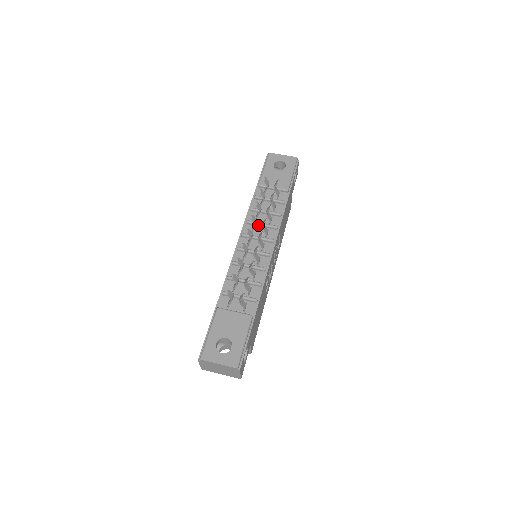
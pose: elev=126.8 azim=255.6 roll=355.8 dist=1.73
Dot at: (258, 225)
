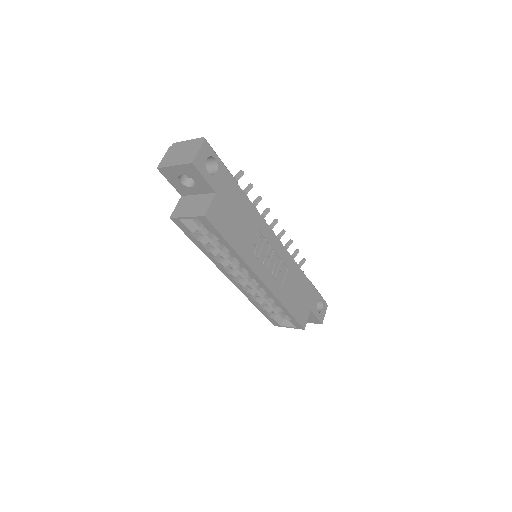
Dot at: occluded
